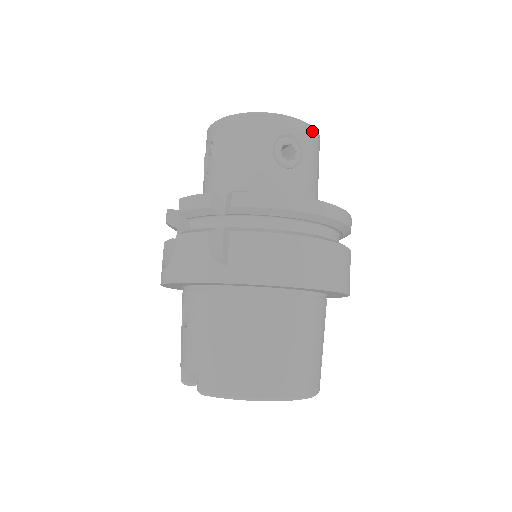
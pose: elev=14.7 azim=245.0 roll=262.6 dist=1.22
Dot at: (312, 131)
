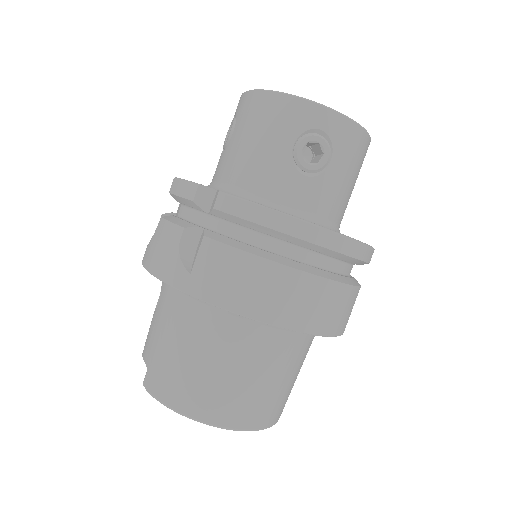
Dot at: (356, 130)
